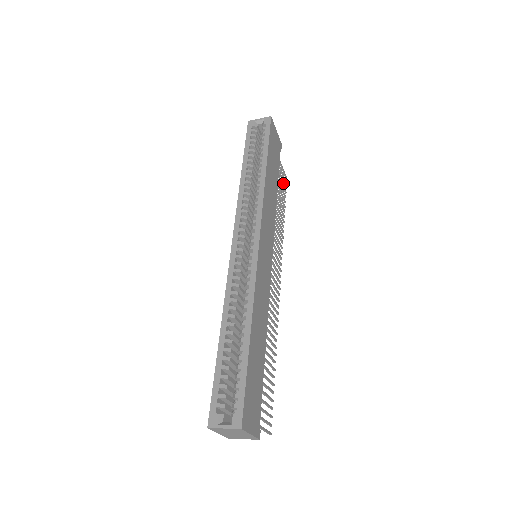
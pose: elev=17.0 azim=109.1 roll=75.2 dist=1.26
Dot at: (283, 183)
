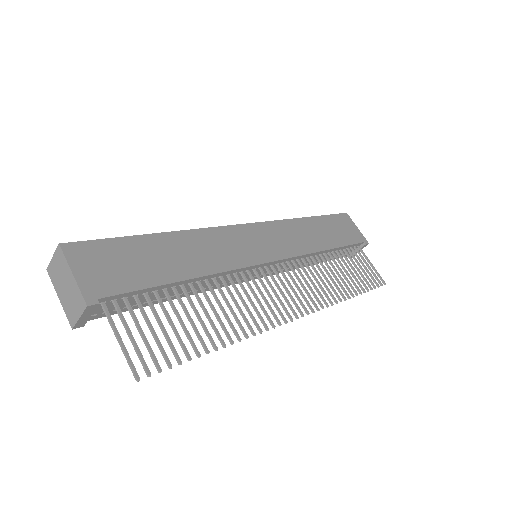
Dot at: (372, 279)
